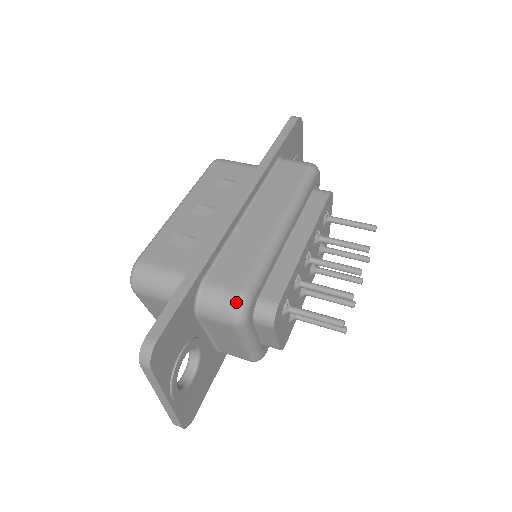
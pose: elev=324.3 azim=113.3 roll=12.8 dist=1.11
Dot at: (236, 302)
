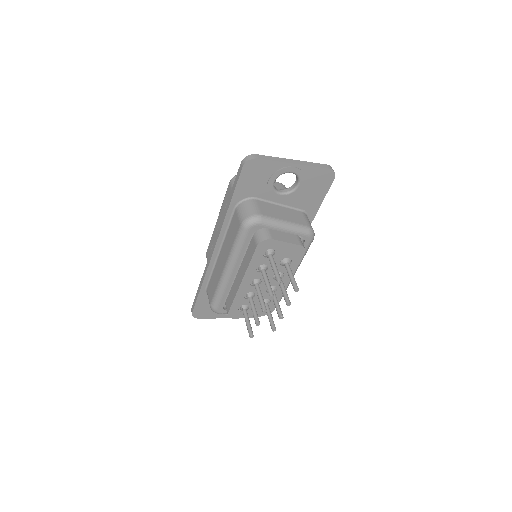
Dot at: (211, 308)
